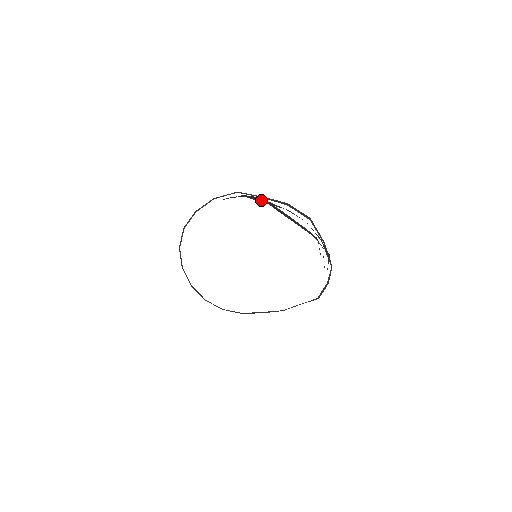
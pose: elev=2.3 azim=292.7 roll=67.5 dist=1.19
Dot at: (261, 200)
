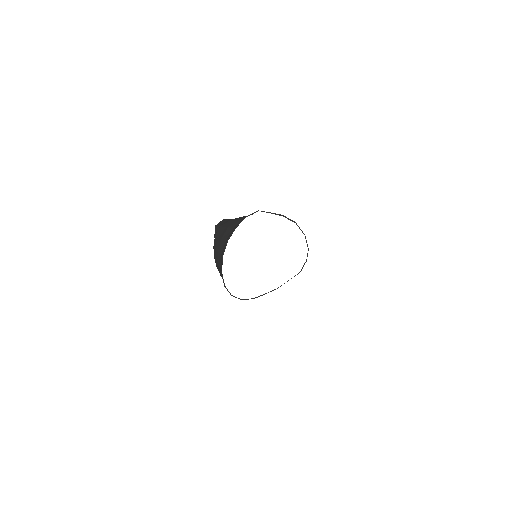
Dot at: occluded
